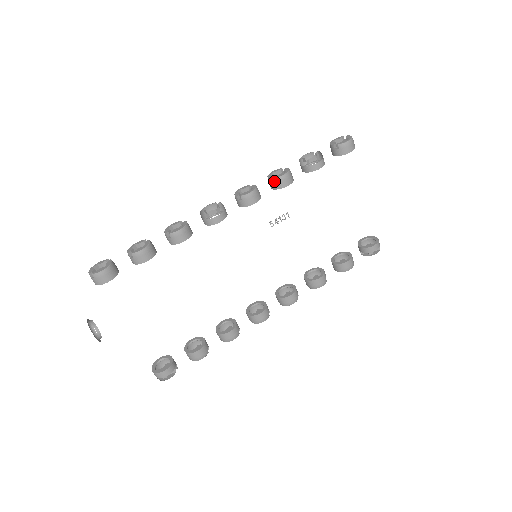
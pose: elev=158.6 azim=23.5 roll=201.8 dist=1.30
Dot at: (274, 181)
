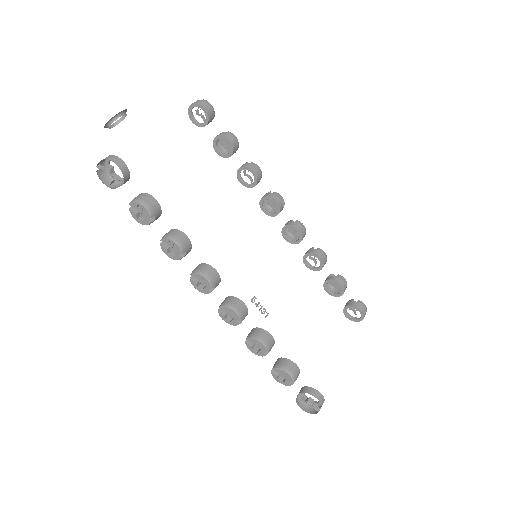
Dot at: (314, 250)
